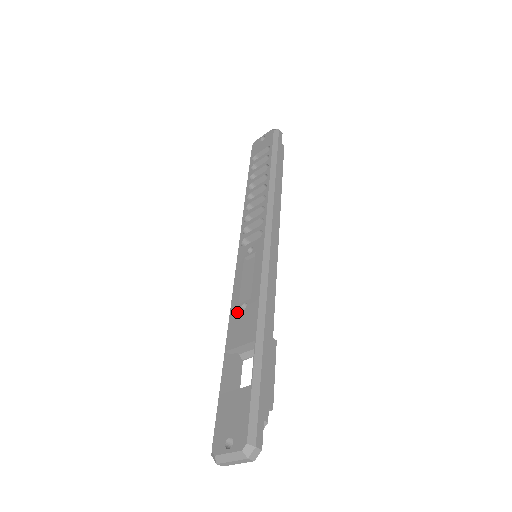
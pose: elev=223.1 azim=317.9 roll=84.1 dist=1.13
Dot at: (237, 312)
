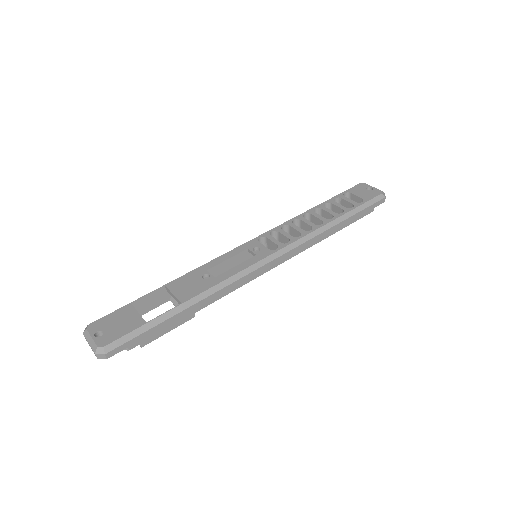
Dot at: (200, 274)
